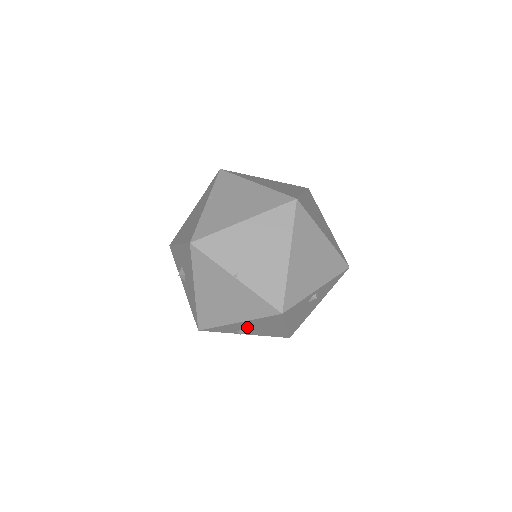
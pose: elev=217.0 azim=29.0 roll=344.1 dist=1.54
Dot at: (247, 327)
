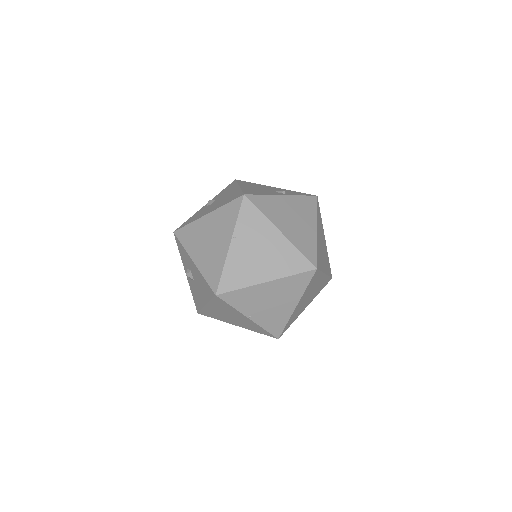
Dot at: occluded
